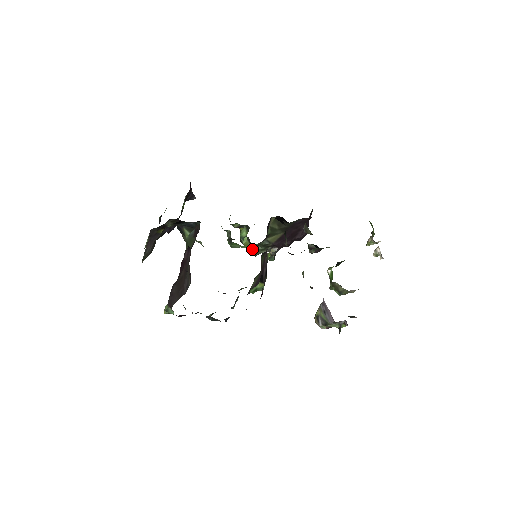
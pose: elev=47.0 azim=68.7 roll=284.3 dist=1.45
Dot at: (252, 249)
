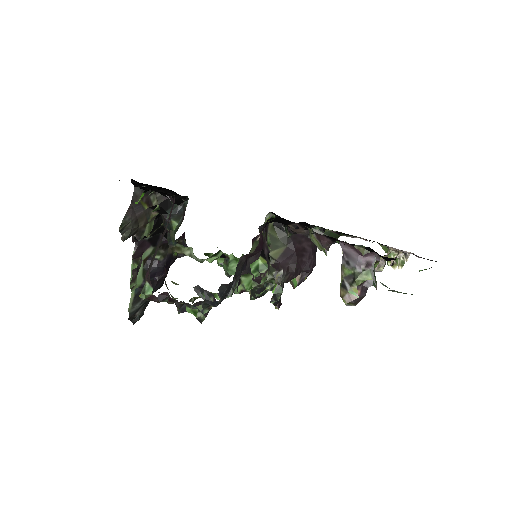
Dot at: occluded
